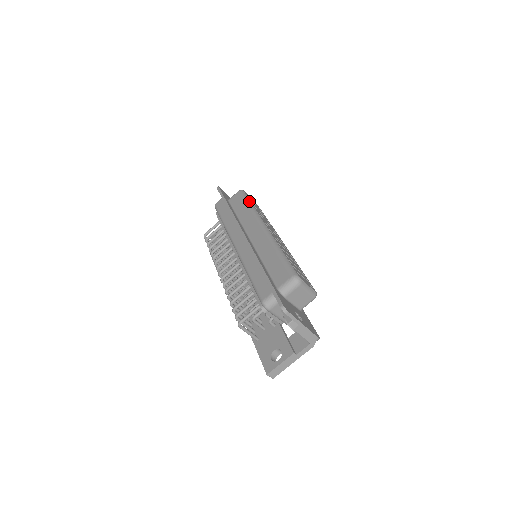
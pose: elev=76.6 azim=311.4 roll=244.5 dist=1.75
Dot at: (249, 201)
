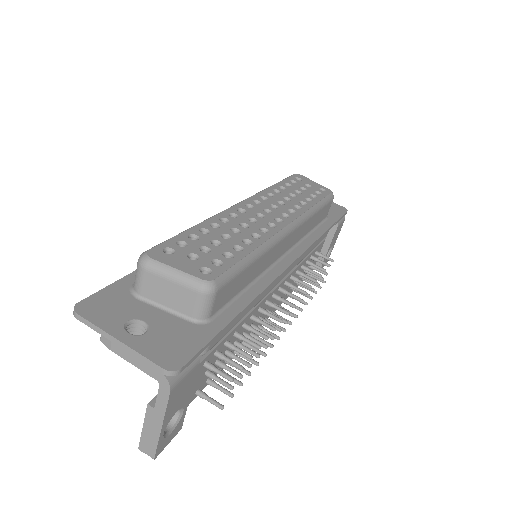
Dot at: occluded
